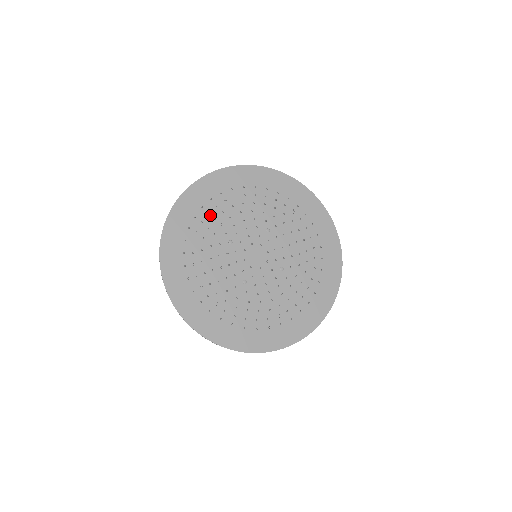
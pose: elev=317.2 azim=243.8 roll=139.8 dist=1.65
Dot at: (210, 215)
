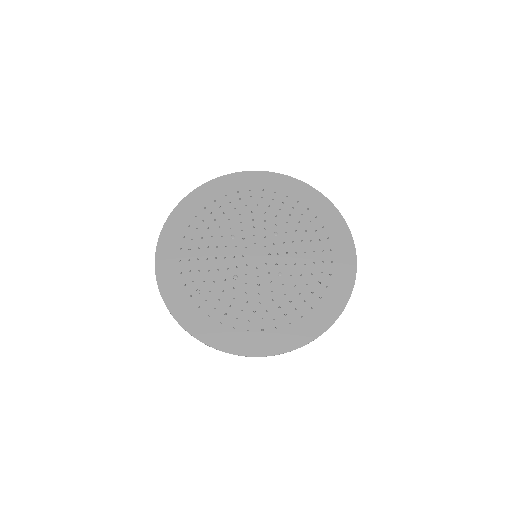
Dot at: (220, 209)
